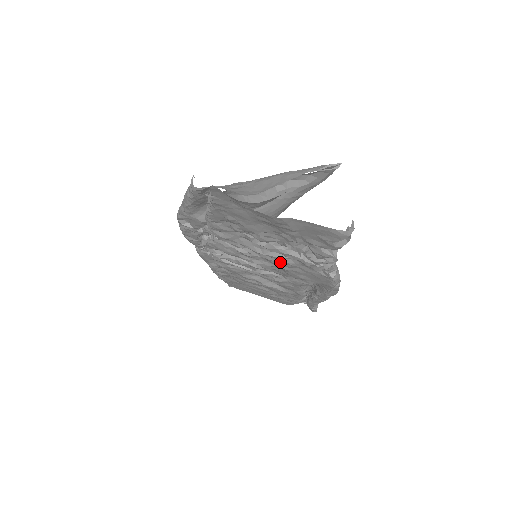
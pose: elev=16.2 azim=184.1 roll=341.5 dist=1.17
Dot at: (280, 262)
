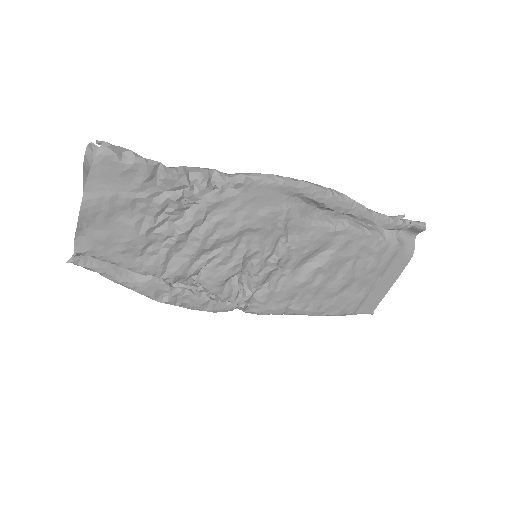
Dot at: (223, 229)
